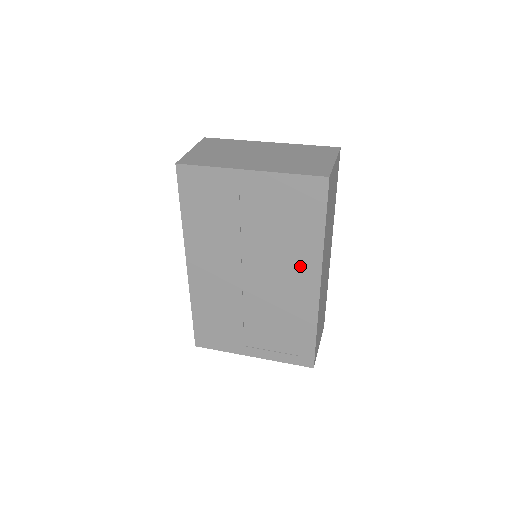
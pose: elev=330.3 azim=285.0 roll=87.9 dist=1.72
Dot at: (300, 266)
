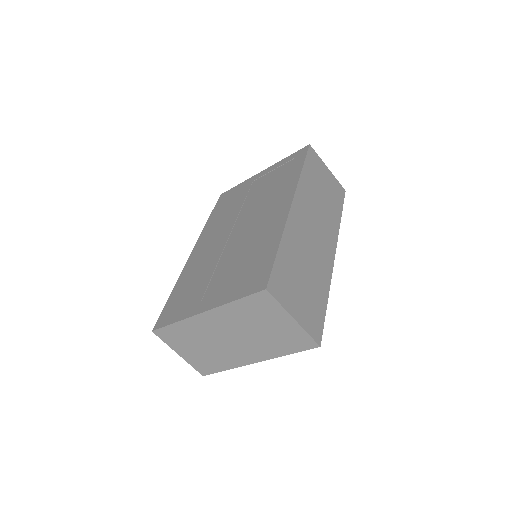
Dot at: (279, 200)
